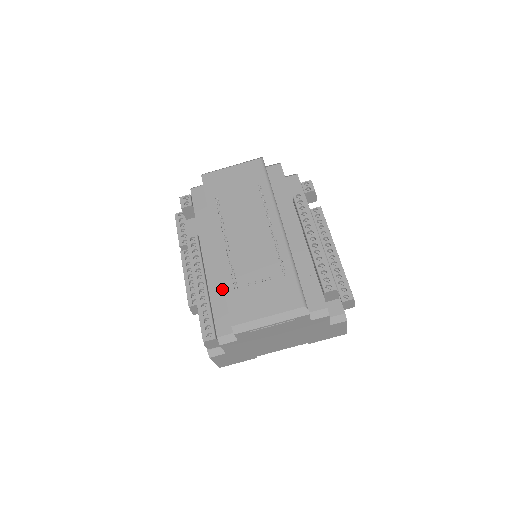
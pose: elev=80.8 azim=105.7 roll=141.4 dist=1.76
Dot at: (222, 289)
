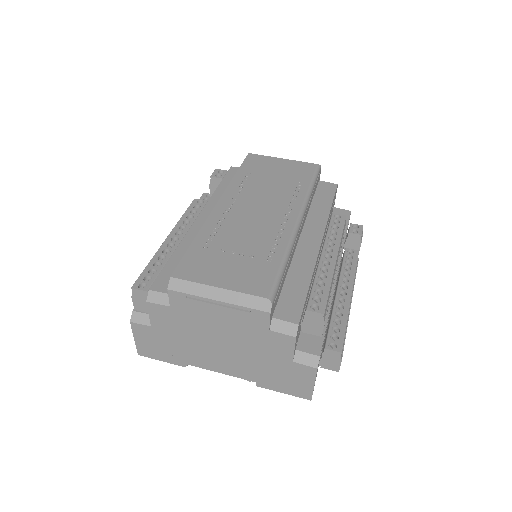
Dot at: occluded
